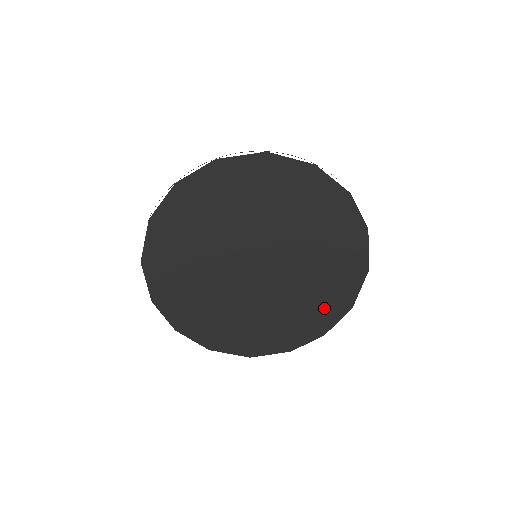
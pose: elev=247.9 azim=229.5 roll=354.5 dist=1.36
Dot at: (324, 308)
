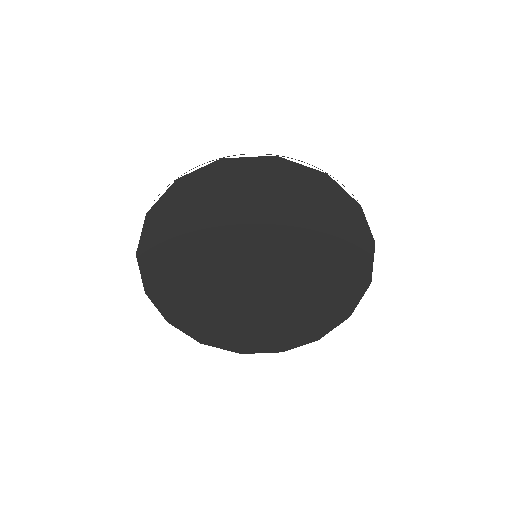
Dot at: (321, 315)
